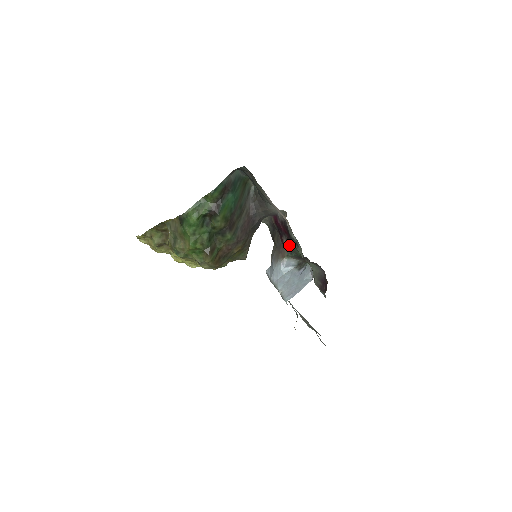
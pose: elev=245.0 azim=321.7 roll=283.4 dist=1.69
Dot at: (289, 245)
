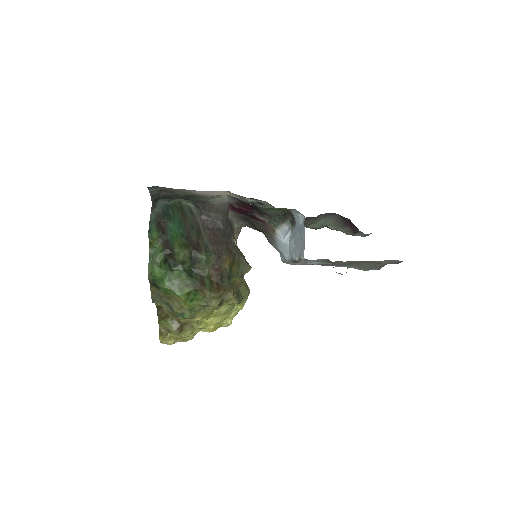
Dot at: (266, 216)
